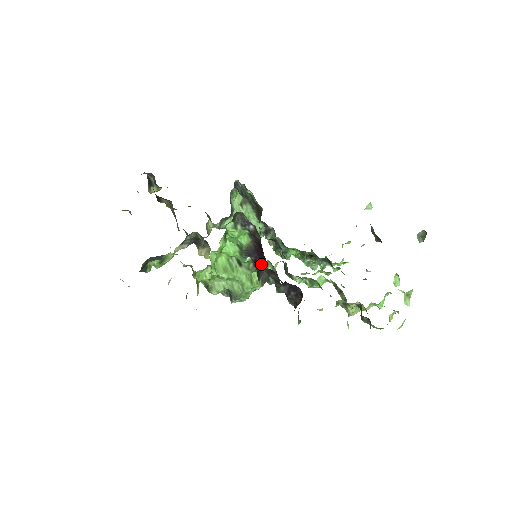
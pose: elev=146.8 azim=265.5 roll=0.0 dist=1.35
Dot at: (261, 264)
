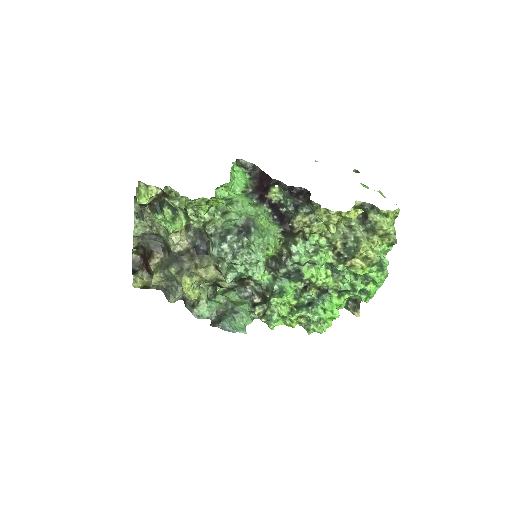
Dot at: (266, 190)
